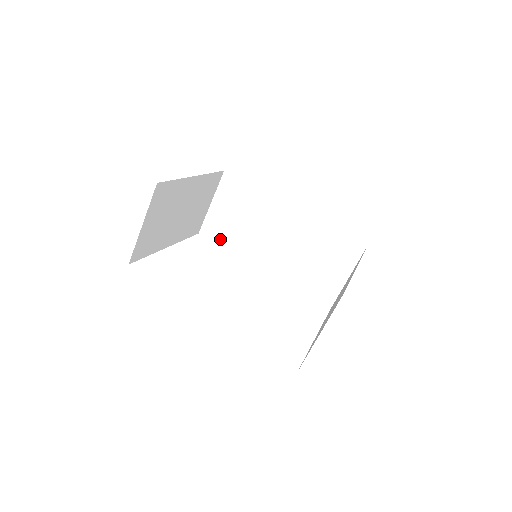
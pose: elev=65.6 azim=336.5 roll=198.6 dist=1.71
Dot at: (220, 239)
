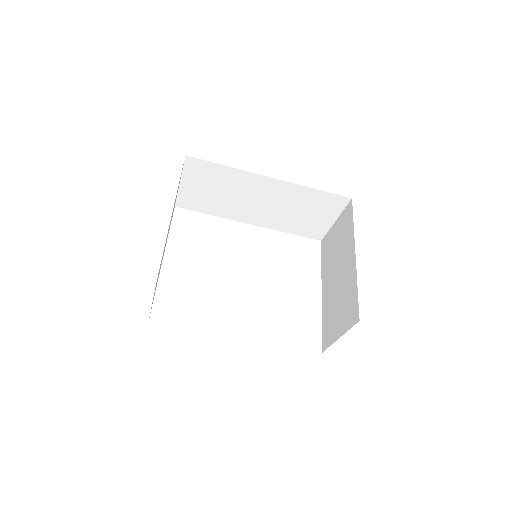
Dot at: (200, 208)
